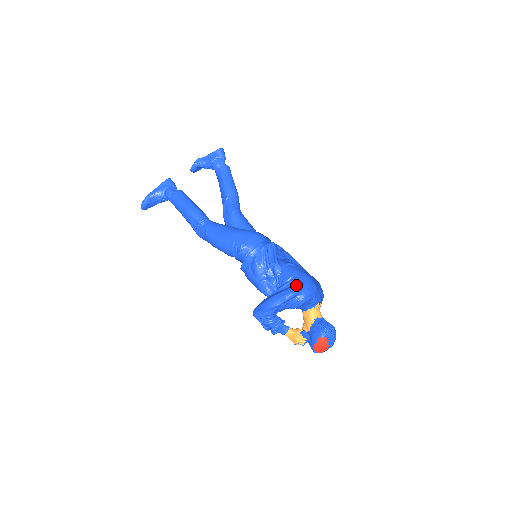
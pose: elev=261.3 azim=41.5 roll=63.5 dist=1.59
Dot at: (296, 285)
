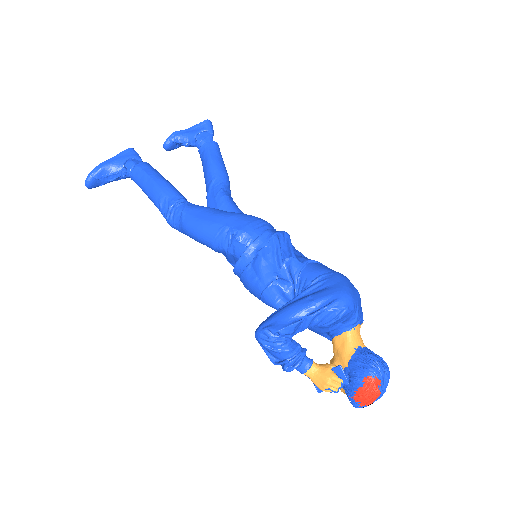
Dot at: (330, 287)
